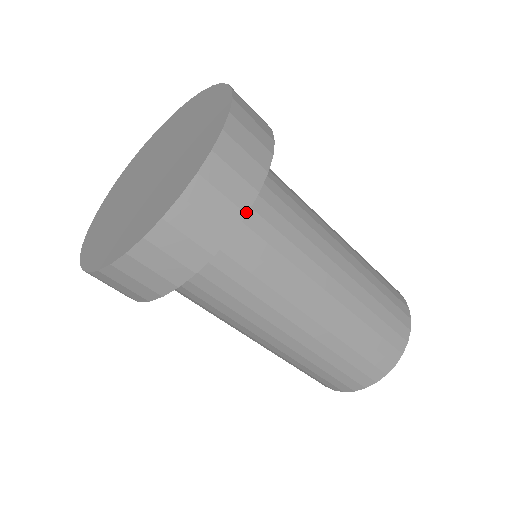
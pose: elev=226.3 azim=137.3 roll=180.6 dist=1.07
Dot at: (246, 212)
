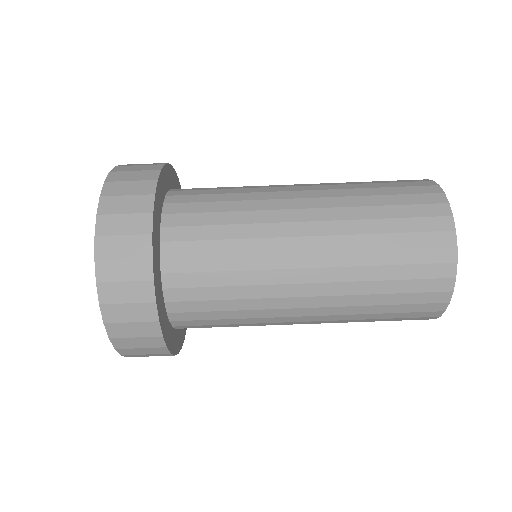
Dot at: (156, 179)
